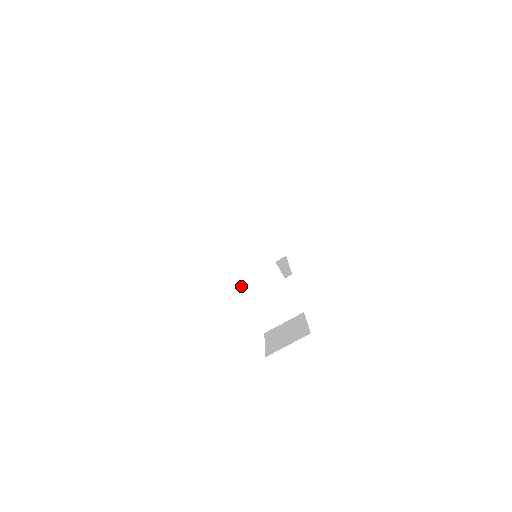
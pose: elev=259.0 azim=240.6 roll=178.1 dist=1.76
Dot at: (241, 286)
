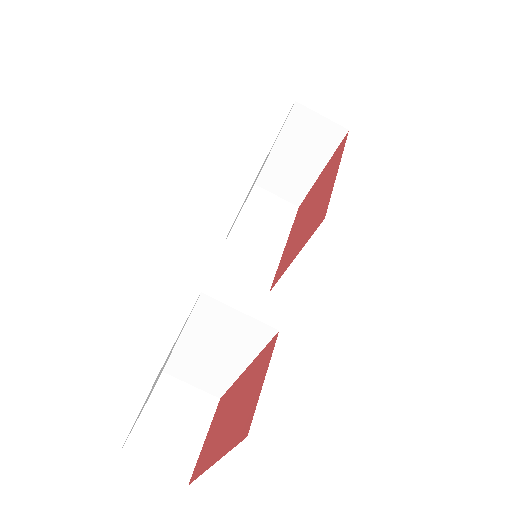
Dot at: (185, 337)
